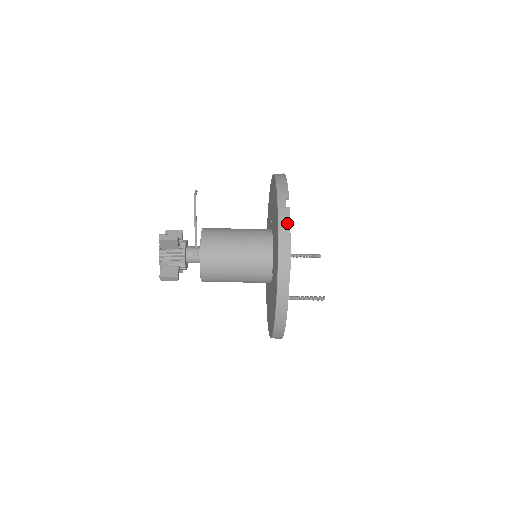
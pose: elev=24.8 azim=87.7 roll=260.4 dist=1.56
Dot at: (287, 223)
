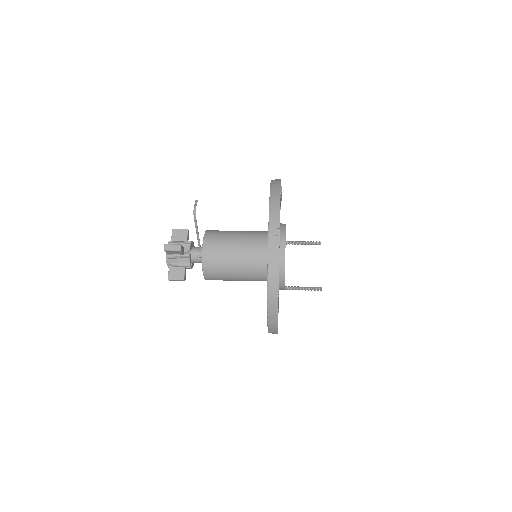
Dot at: (276, 256)
